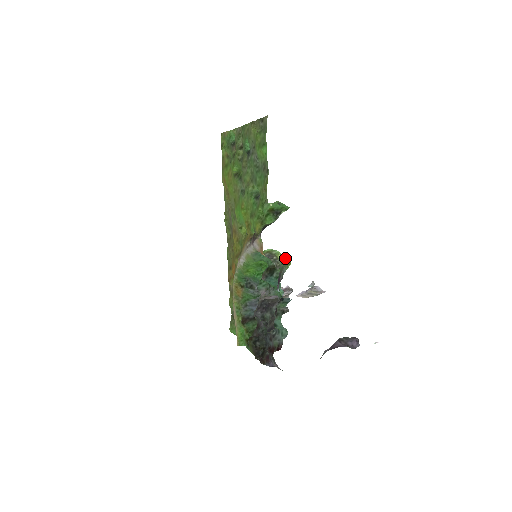
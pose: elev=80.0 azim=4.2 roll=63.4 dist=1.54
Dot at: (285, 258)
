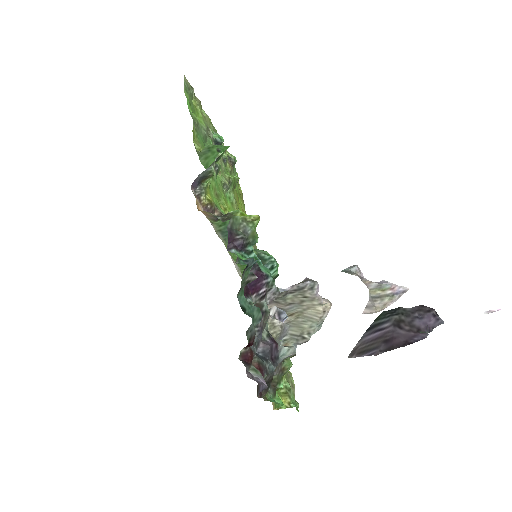
Dot at: (248, 215)
